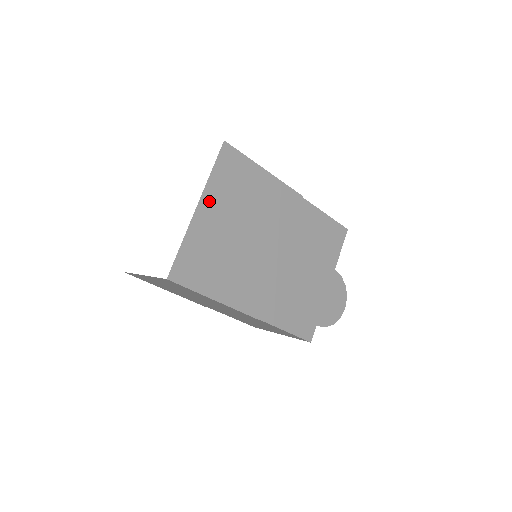
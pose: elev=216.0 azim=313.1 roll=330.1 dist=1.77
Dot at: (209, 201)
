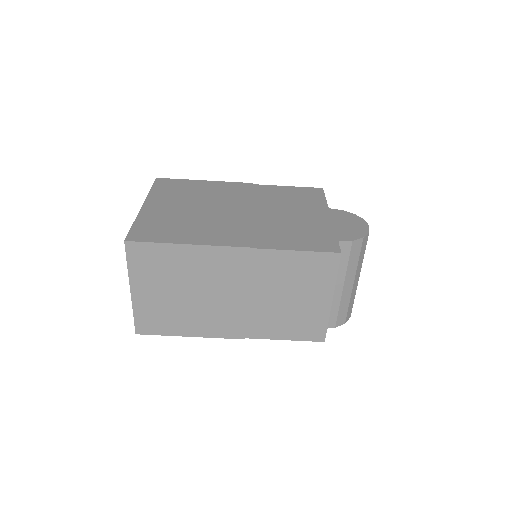
Dot at: (154, 201)
